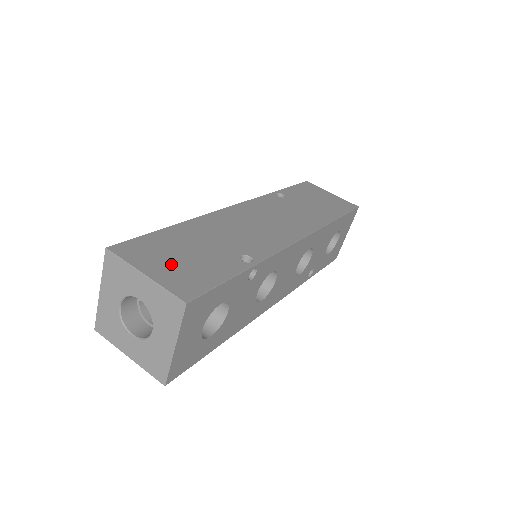
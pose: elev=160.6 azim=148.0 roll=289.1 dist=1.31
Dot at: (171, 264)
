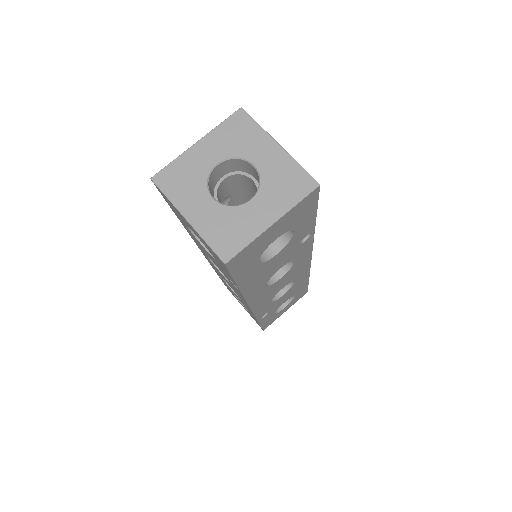
Dot at: occluded
